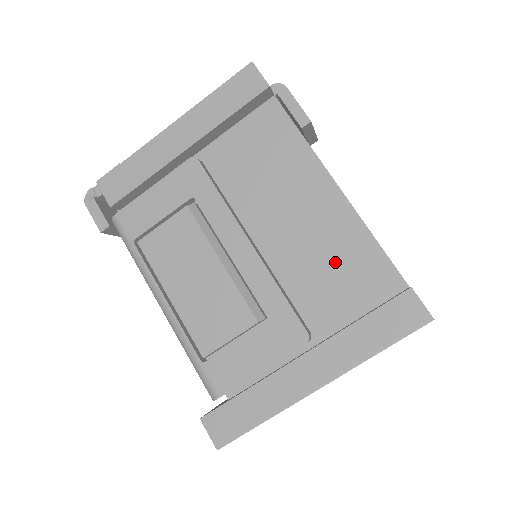
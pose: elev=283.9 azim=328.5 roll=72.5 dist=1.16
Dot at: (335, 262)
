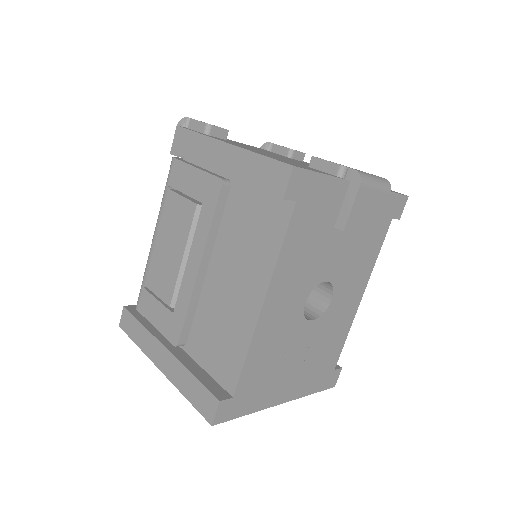
Dot at: (223, 335)
